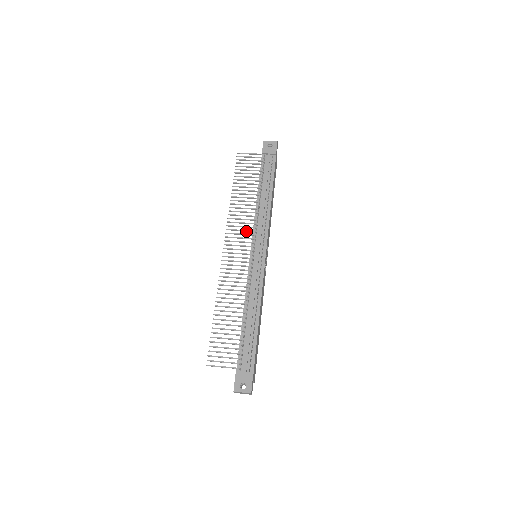
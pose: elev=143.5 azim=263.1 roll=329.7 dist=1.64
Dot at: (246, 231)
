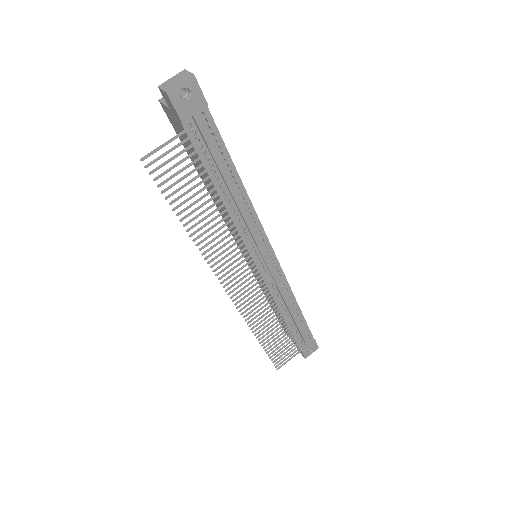
Dot at: (241, 257)
